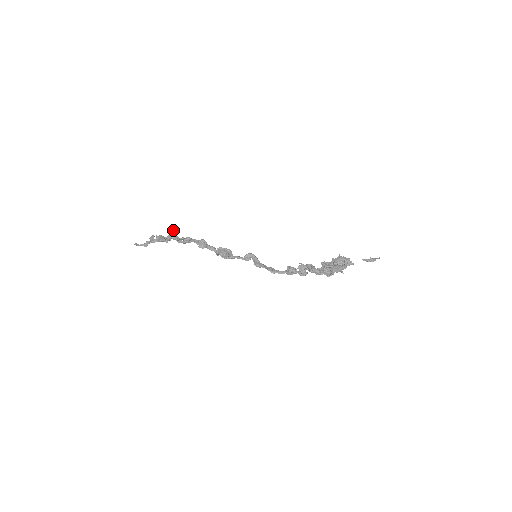
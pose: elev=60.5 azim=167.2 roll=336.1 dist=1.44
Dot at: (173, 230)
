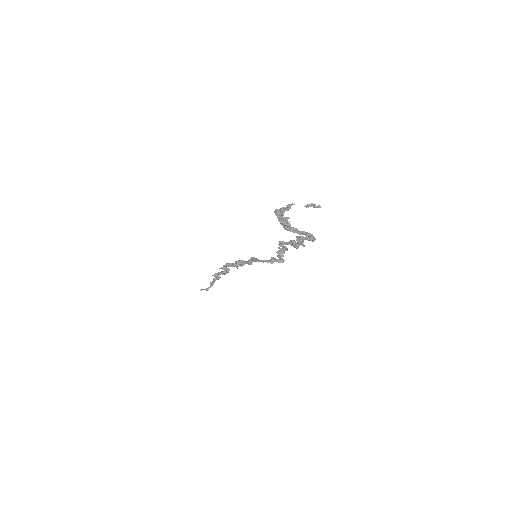
Dot at: occluded
